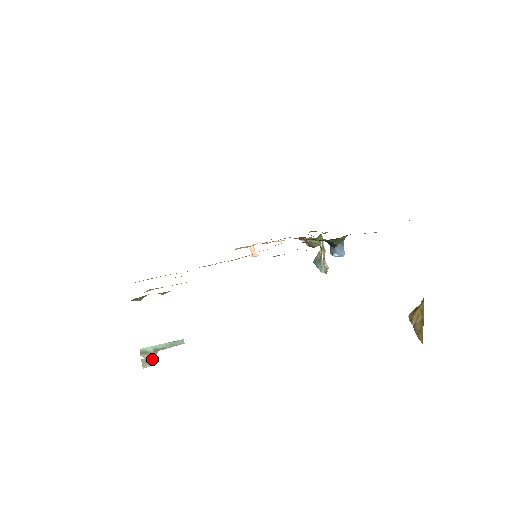
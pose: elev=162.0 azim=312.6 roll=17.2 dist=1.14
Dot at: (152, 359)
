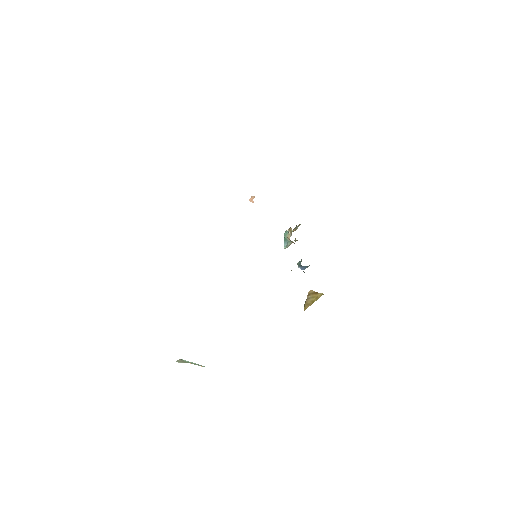
Dot at: (183, 362)
